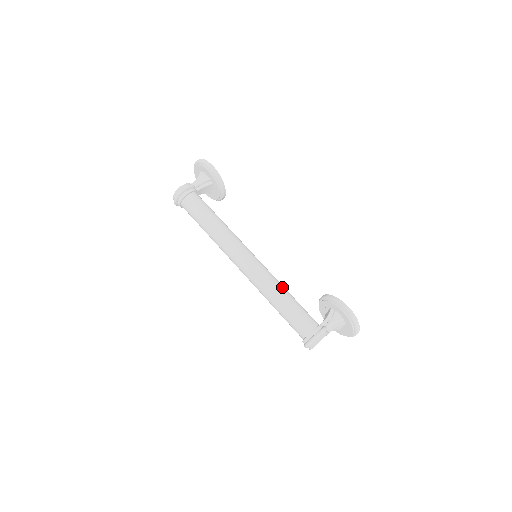
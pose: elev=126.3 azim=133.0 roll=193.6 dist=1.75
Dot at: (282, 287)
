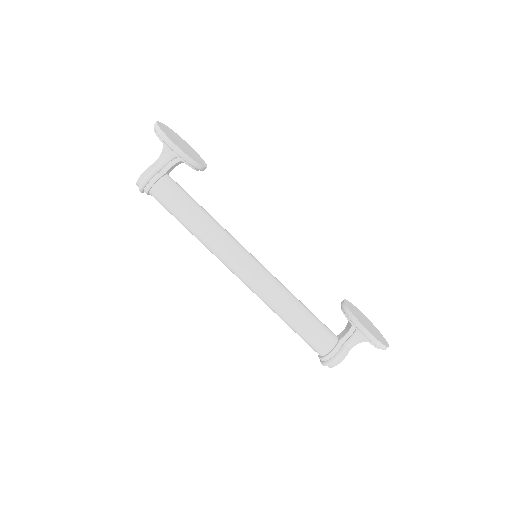
Dot at: (289, 302)
